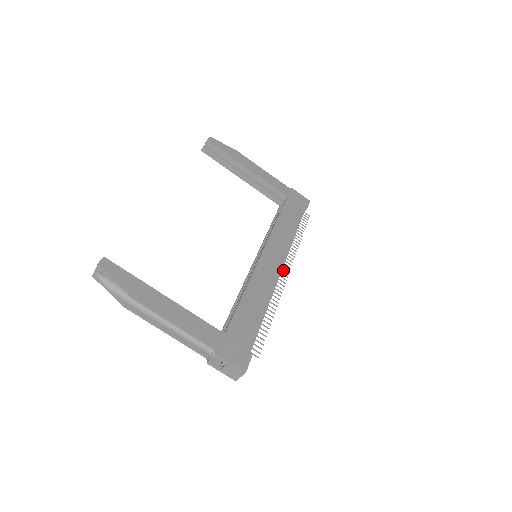
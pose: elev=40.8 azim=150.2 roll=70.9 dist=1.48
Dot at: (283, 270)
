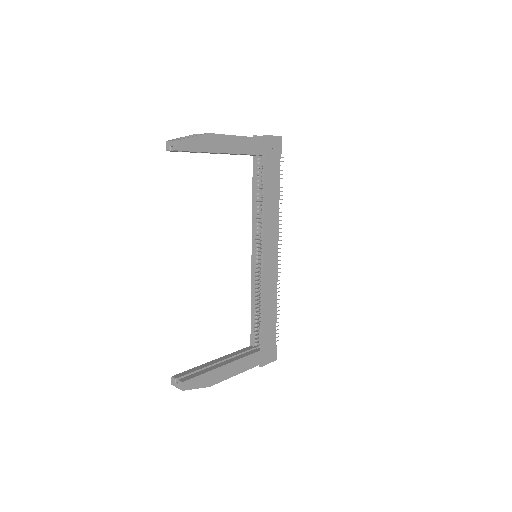
Dot at: (277, 253)
